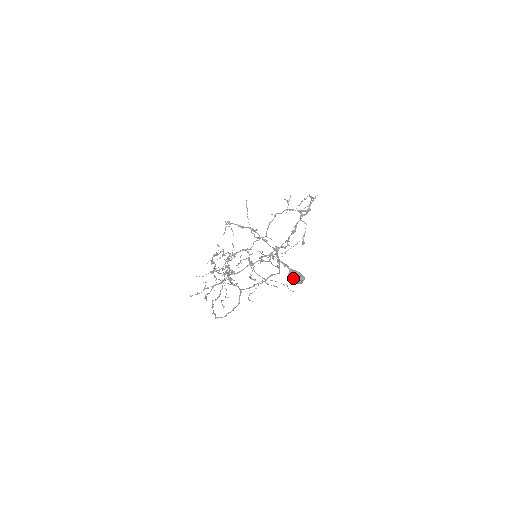
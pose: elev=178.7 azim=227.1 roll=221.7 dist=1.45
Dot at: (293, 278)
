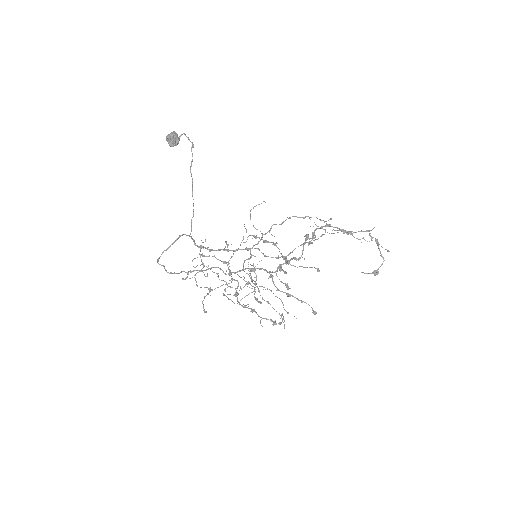
Dot at: (168, 136)
